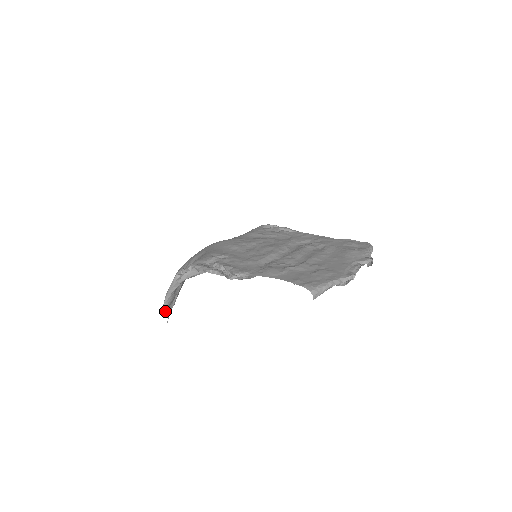
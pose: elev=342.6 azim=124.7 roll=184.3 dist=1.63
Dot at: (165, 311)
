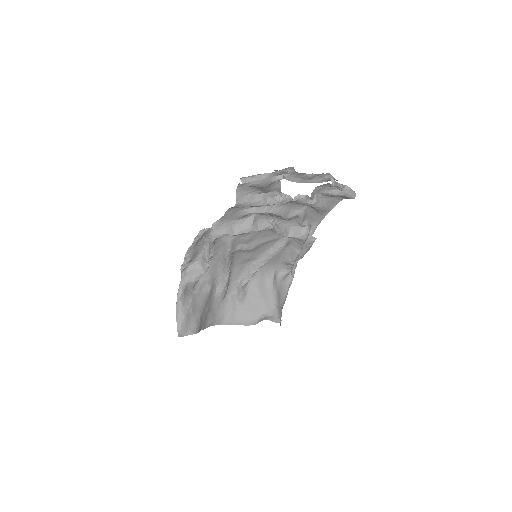
Dot at: (182, 335)
